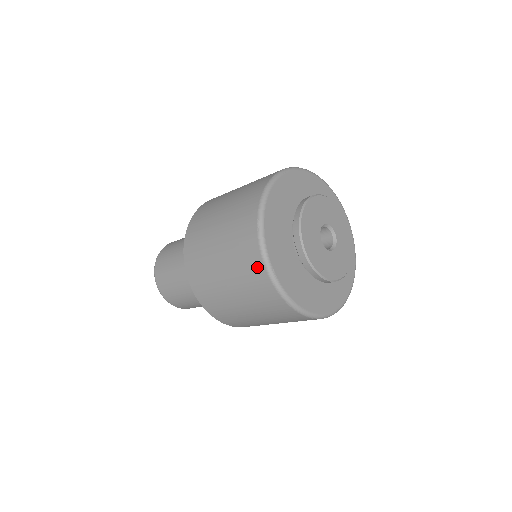
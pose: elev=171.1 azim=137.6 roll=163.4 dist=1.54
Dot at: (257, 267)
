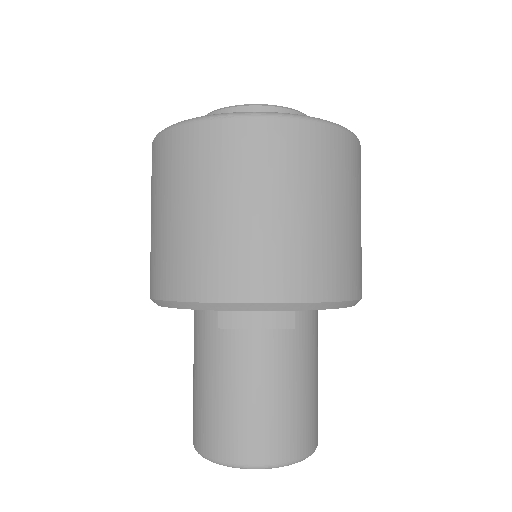
Dot at: occluded
